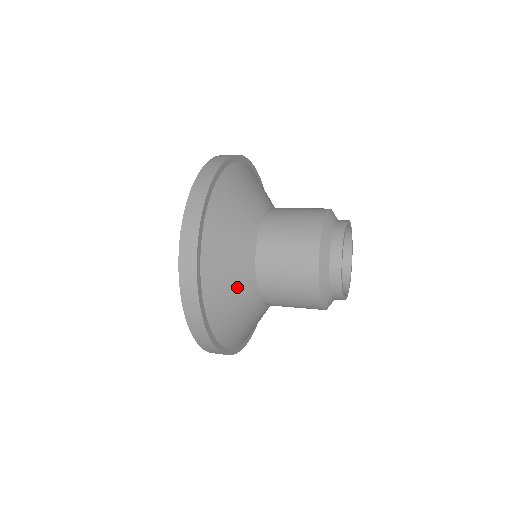
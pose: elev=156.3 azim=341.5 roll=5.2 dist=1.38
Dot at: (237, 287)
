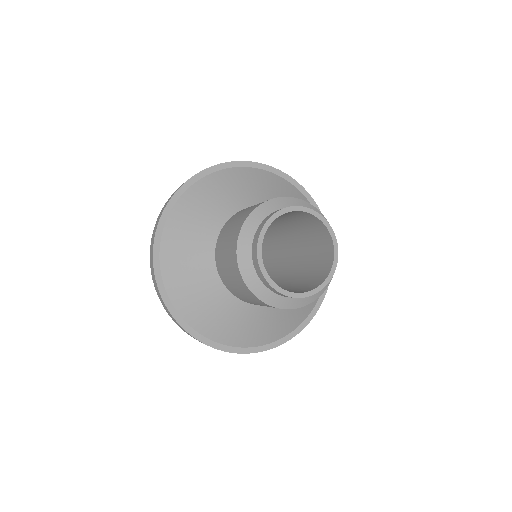
Dot at: (233, 317)
